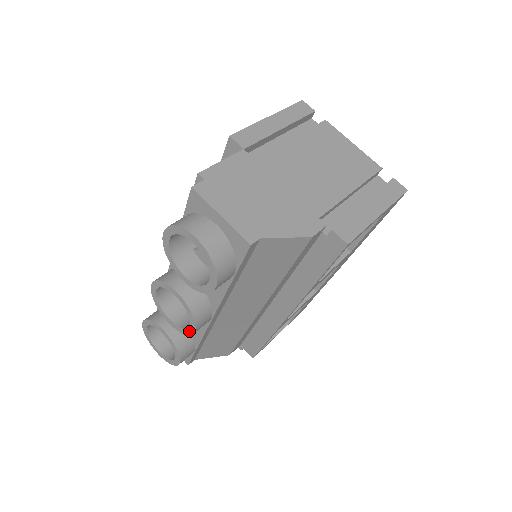
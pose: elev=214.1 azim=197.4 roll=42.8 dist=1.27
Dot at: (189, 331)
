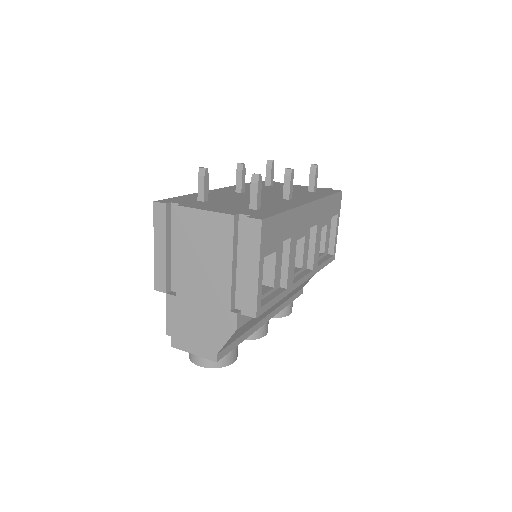
Dot at: occluded
